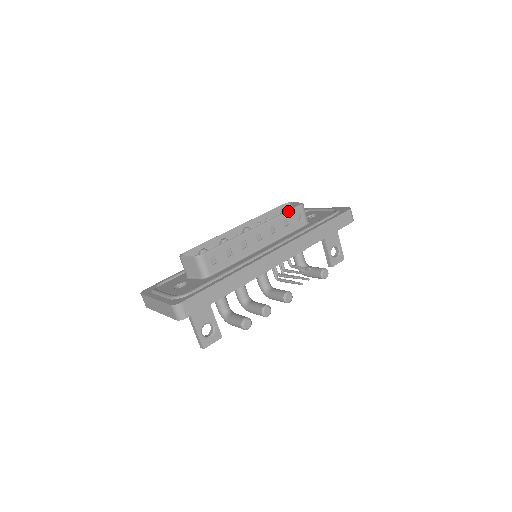
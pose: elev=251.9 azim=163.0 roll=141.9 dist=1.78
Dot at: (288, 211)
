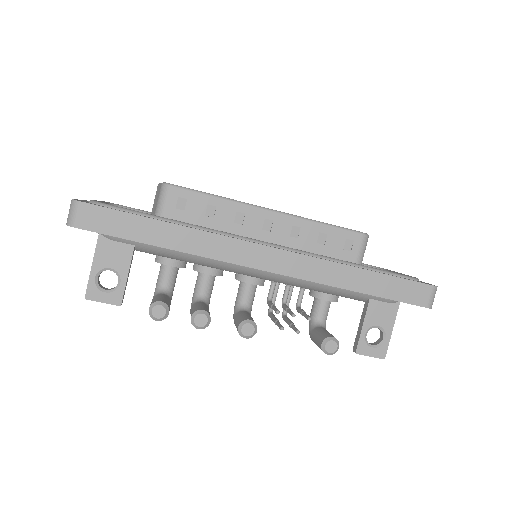
Dot at: (336, 226)
